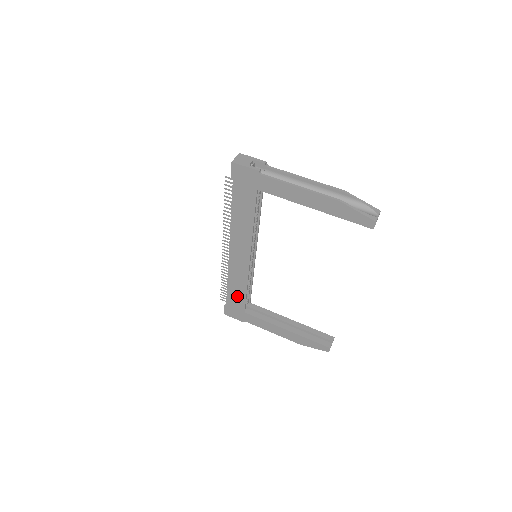
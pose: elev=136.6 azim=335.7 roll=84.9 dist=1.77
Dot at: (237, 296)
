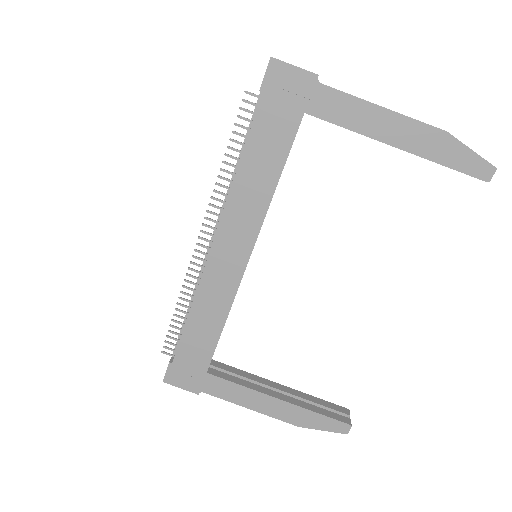
Dot at: (201, 339)
